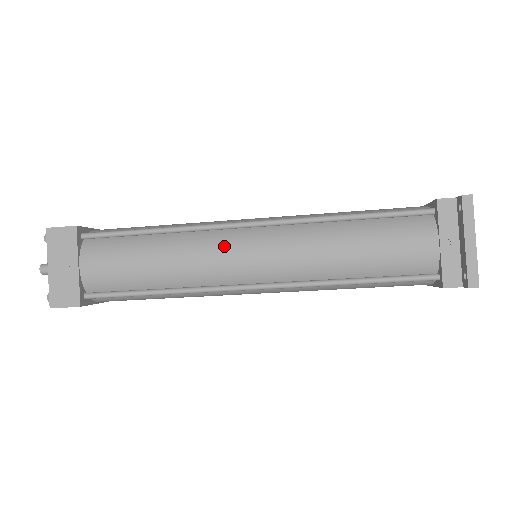
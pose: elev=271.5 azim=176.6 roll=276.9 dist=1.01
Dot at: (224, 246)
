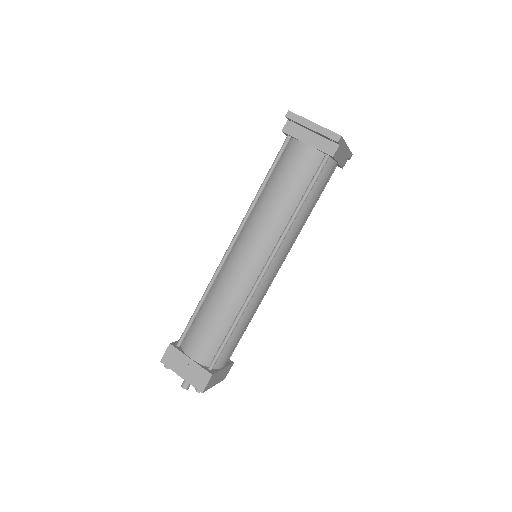
Dot at: (232, 268)
